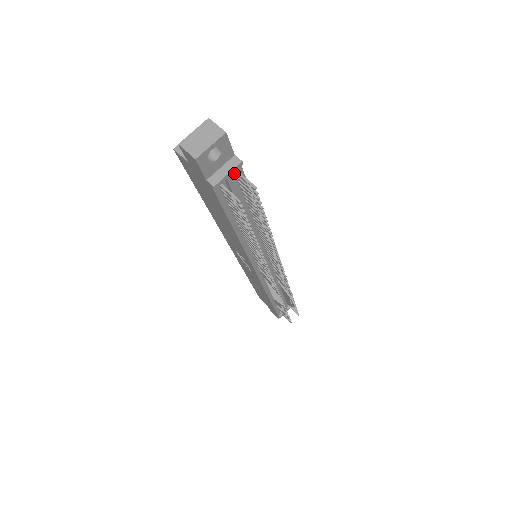
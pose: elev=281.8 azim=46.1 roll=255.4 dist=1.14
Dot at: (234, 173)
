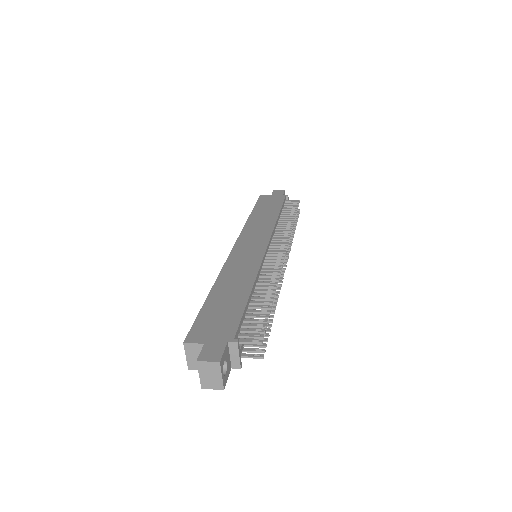
Dot at: occluded
